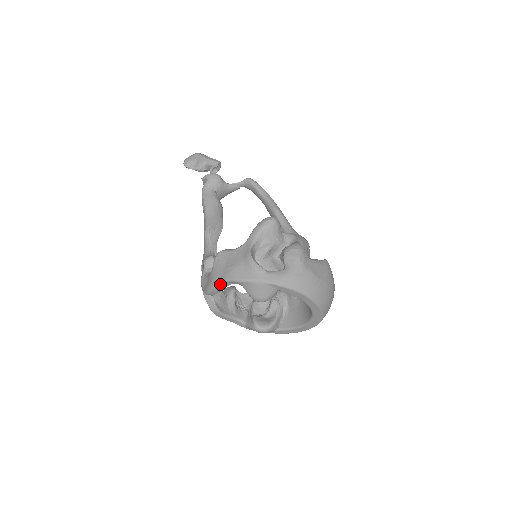
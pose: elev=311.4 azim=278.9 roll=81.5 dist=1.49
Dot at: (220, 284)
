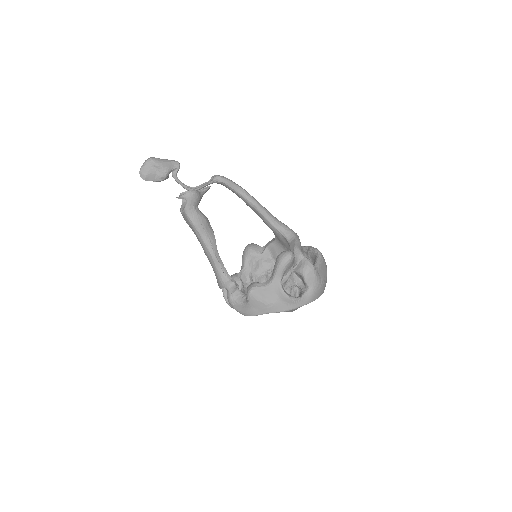
Dot at: occluded
